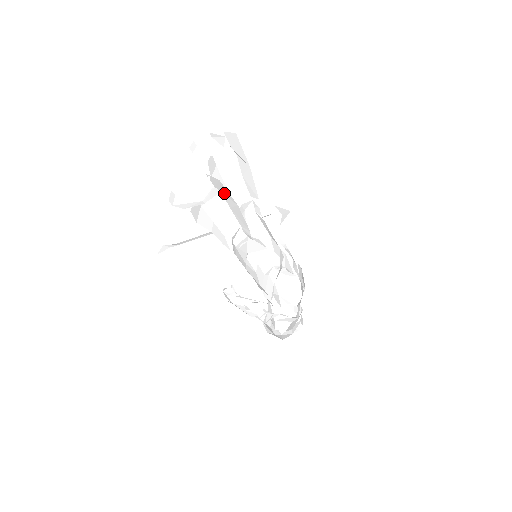
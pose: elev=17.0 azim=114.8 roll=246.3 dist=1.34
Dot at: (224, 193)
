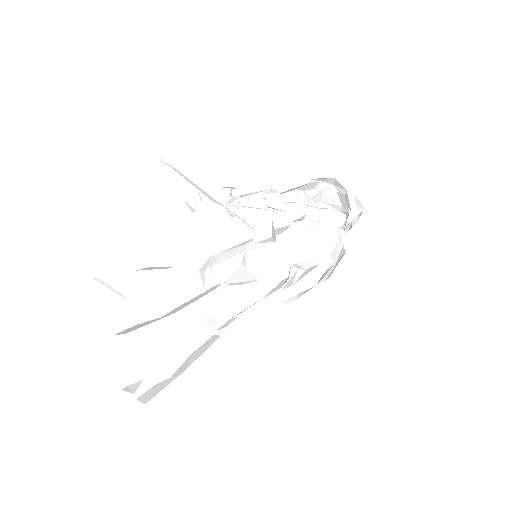
Dot at: occluded
